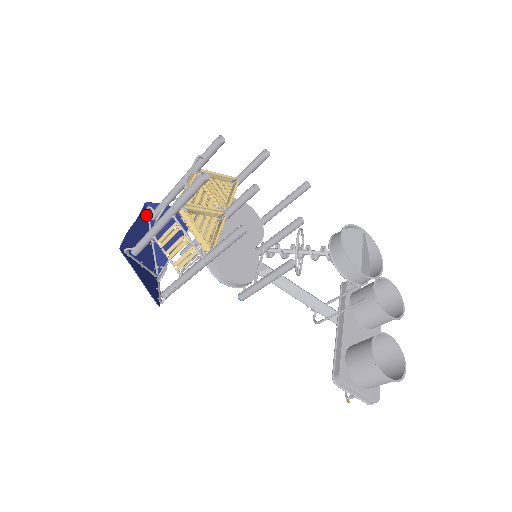
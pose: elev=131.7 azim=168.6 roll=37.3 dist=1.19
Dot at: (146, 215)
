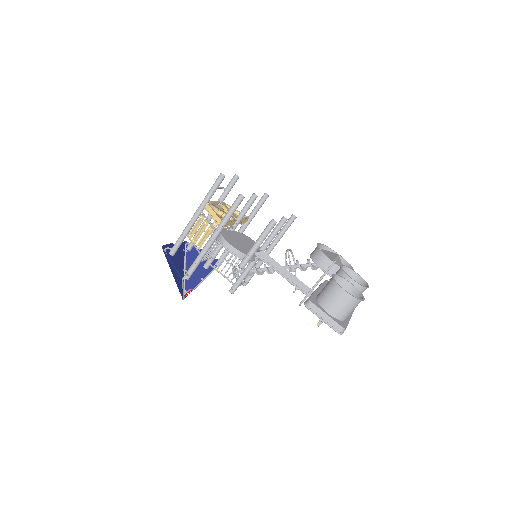
Dot at: (184, 249)
